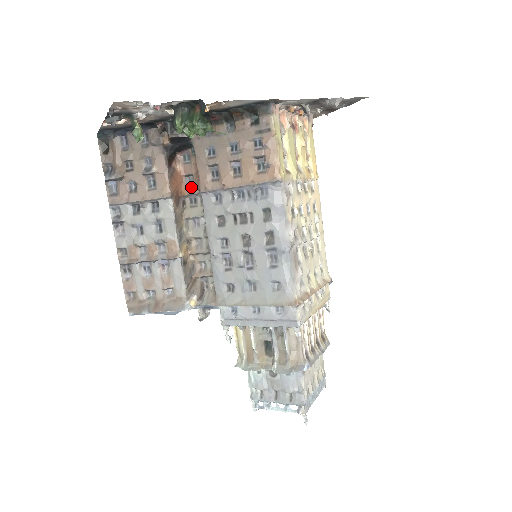
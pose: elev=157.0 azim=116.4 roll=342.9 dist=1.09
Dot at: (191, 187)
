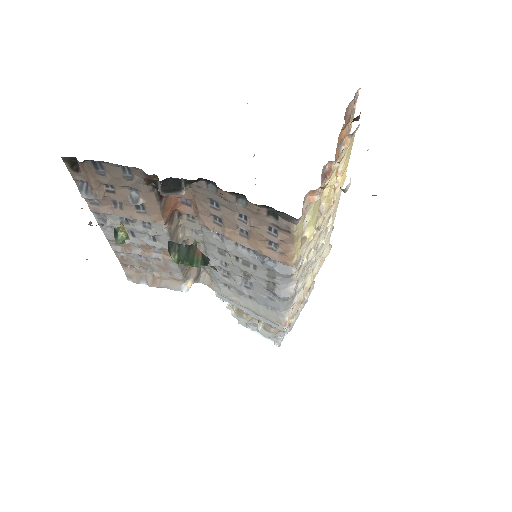
Dot at: (188, 208)
